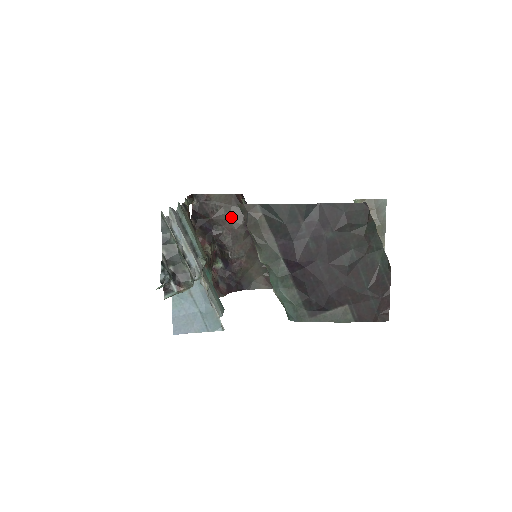
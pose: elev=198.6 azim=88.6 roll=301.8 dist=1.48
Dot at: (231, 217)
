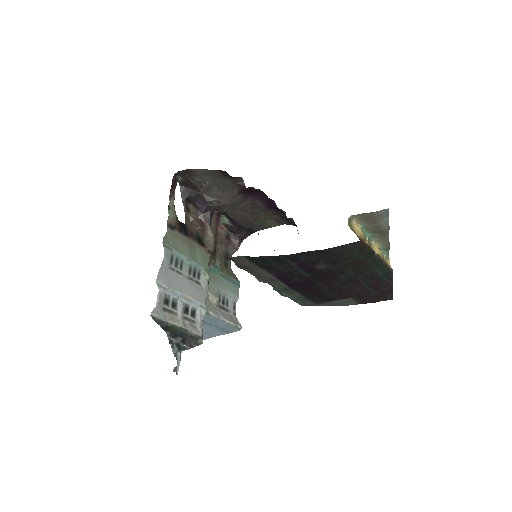
Dot at: (223, 189)
